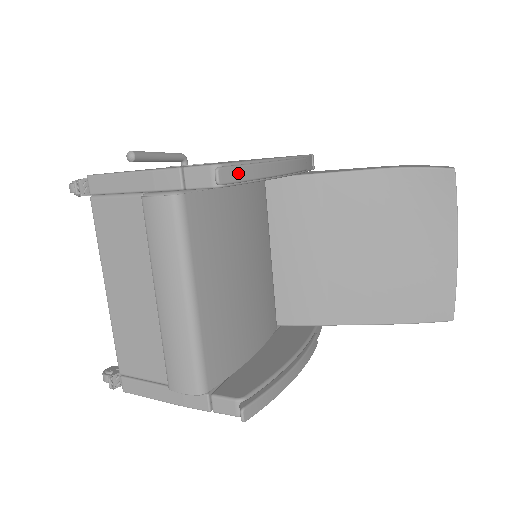
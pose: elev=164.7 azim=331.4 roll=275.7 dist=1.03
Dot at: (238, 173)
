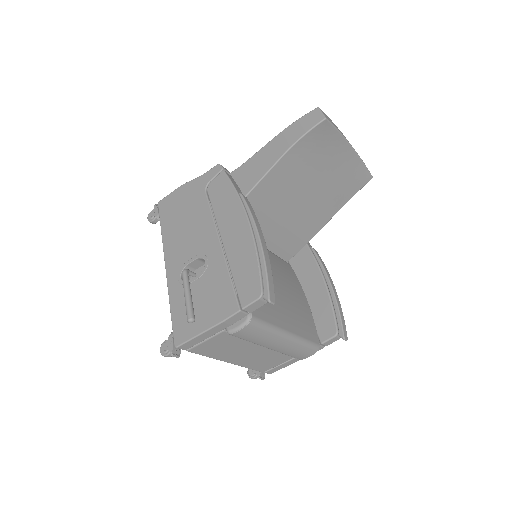
Dot at: (271, 285)
